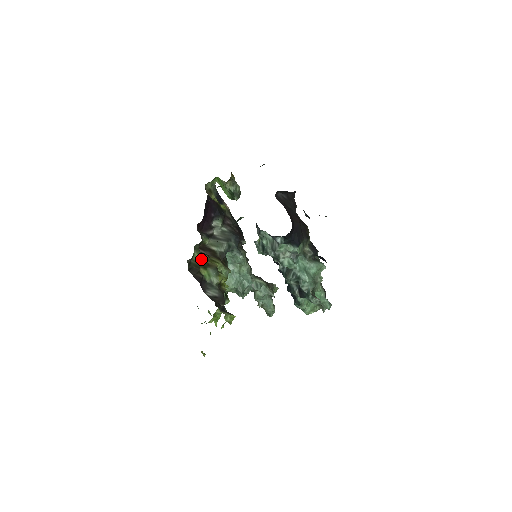
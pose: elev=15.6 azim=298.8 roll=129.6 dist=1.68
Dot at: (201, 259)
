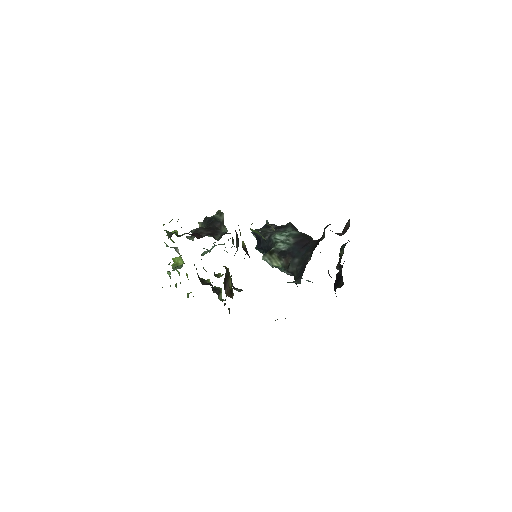
Dot at: occluded
